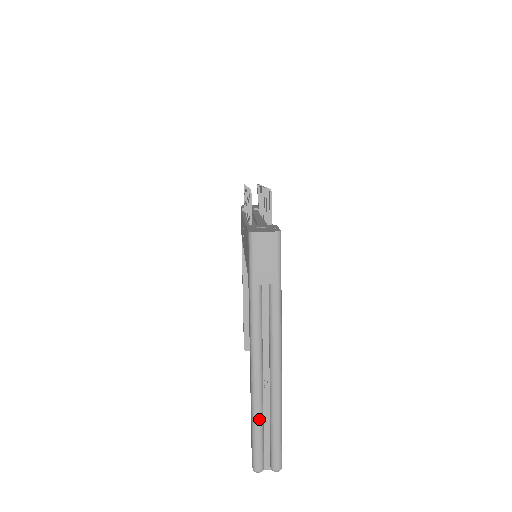
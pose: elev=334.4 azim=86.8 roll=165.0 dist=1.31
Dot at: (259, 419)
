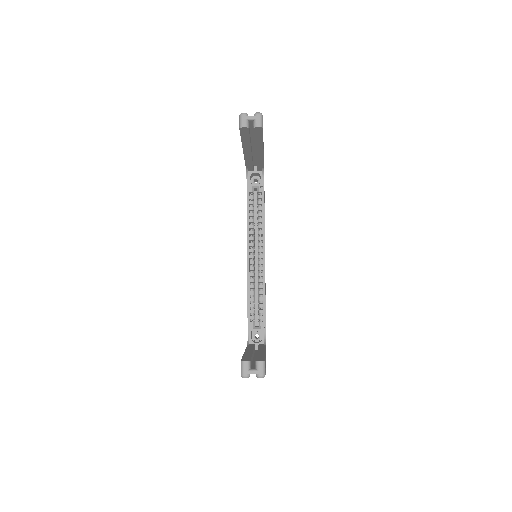
Dot at: occluded
